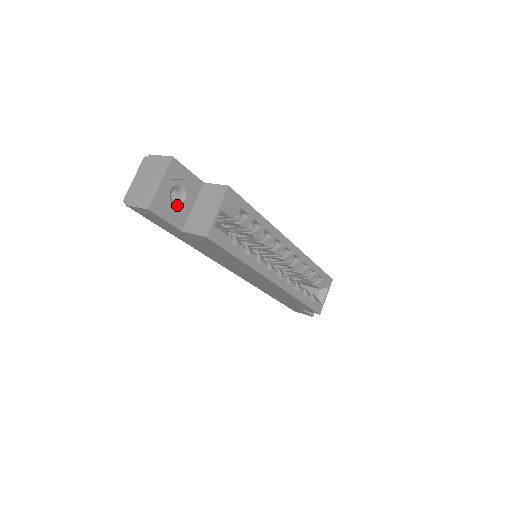
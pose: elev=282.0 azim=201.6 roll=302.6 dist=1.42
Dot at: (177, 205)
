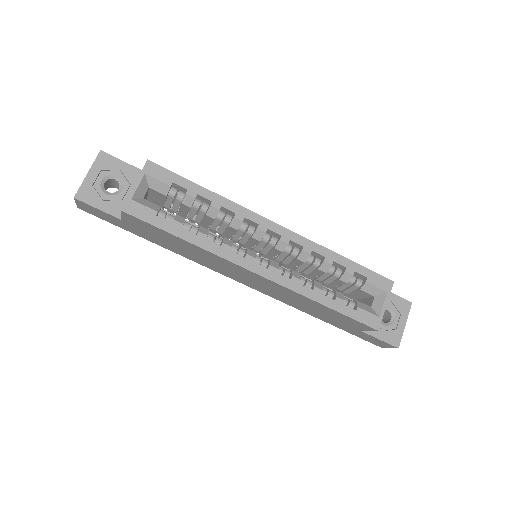
Dot at: (112, 194)
